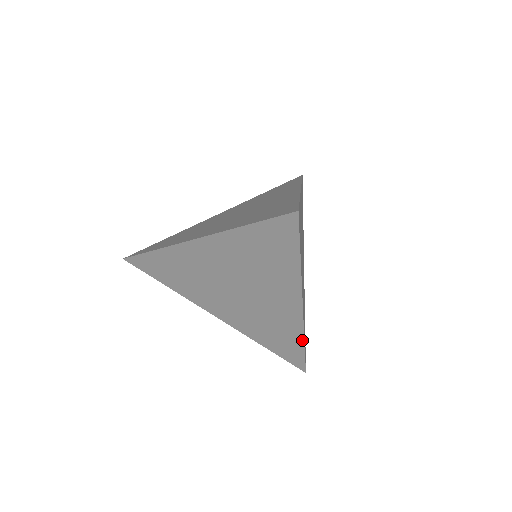
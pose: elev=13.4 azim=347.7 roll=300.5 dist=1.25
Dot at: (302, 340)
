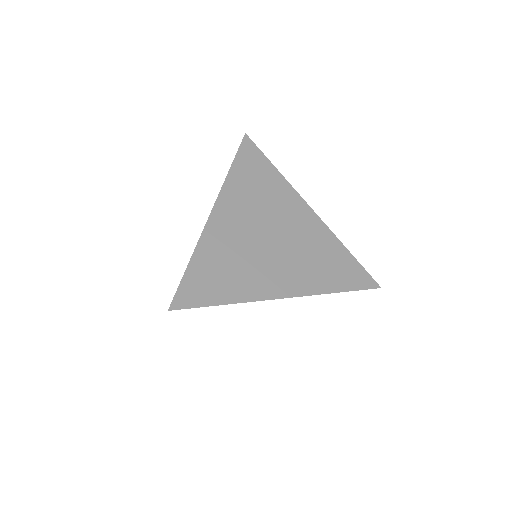
Dot at: (330, 293)
